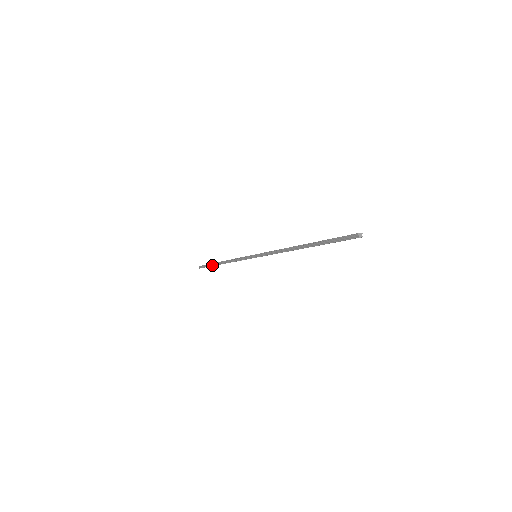
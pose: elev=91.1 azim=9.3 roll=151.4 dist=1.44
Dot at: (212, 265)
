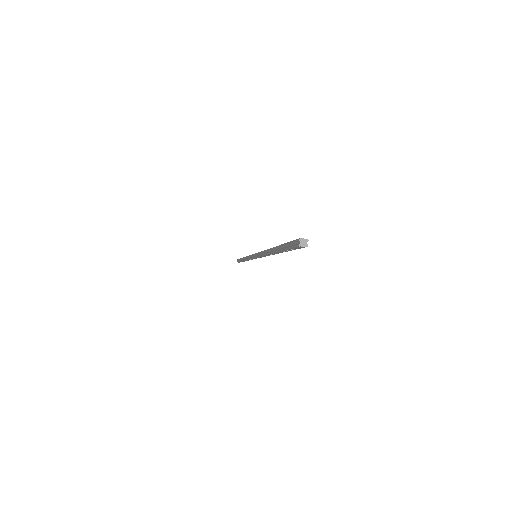
Dot at: (240, 260)
